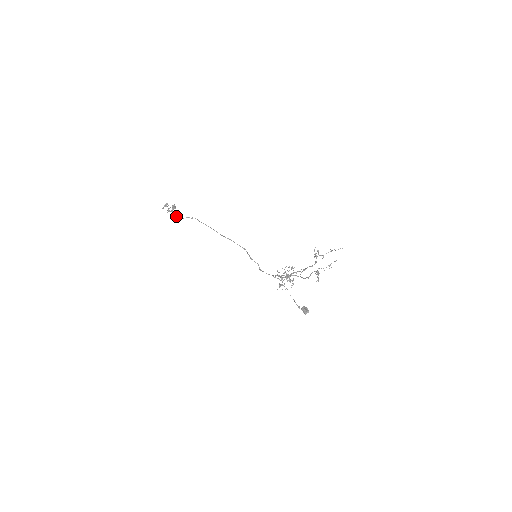
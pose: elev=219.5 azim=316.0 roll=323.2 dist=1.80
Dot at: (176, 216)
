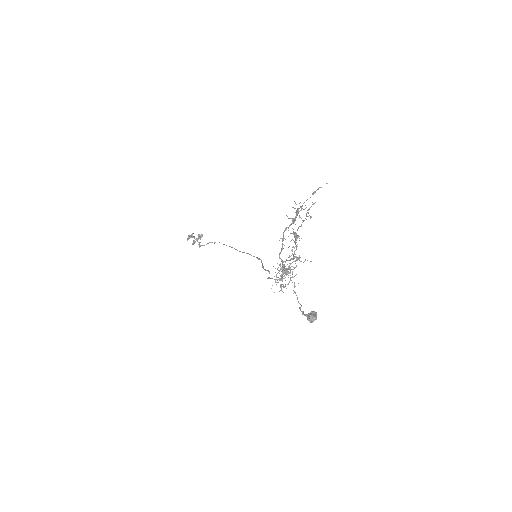
Dot at: (199, 245)
